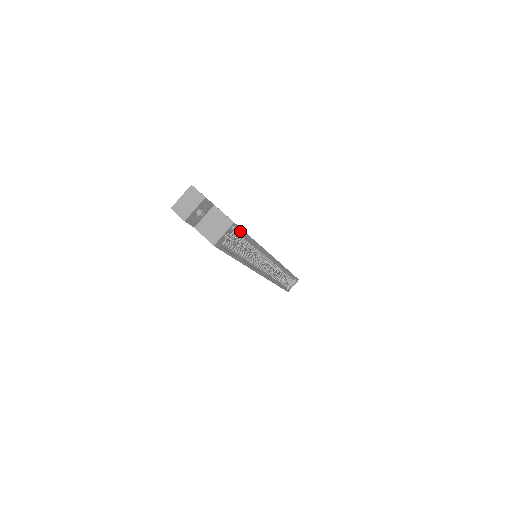
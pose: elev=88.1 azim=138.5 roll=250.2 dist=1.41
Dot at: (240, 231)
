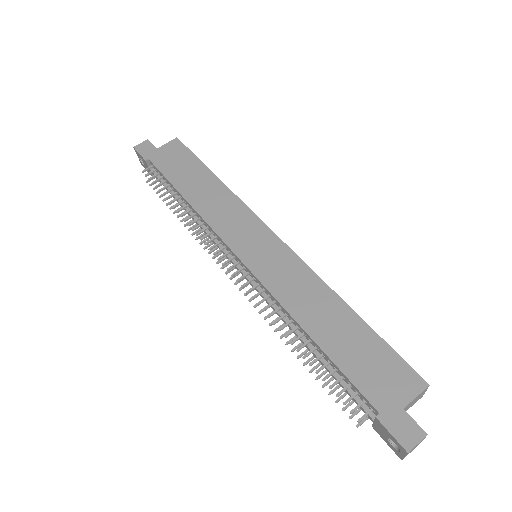
Dot at: (402, 361)
